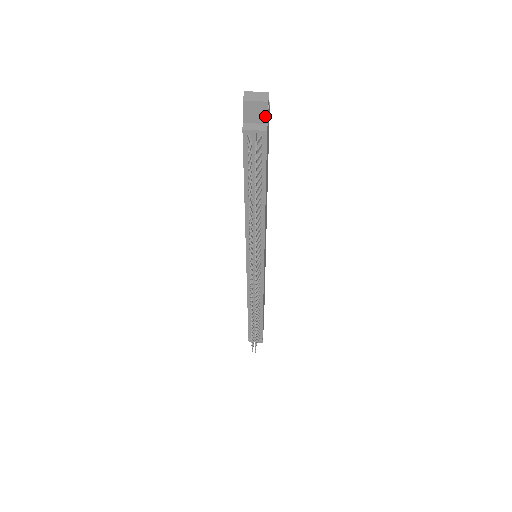
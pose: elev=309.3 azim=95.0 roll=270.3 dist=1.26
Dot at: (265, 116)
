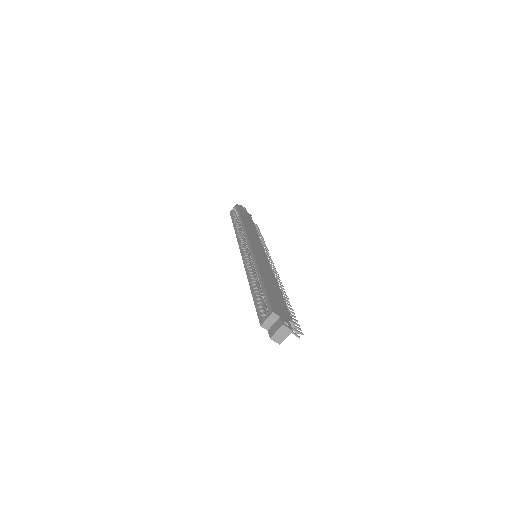
Dot at: (289, 325)
